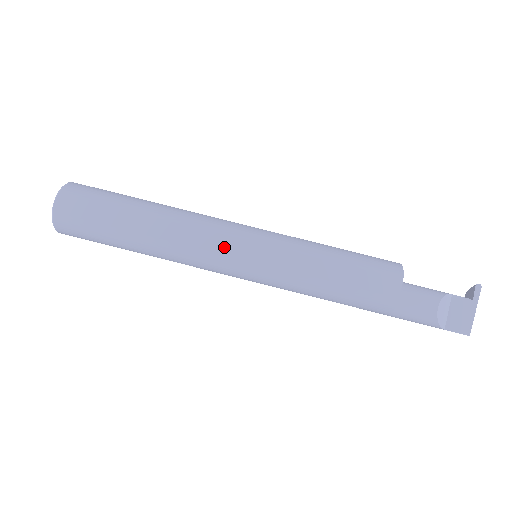
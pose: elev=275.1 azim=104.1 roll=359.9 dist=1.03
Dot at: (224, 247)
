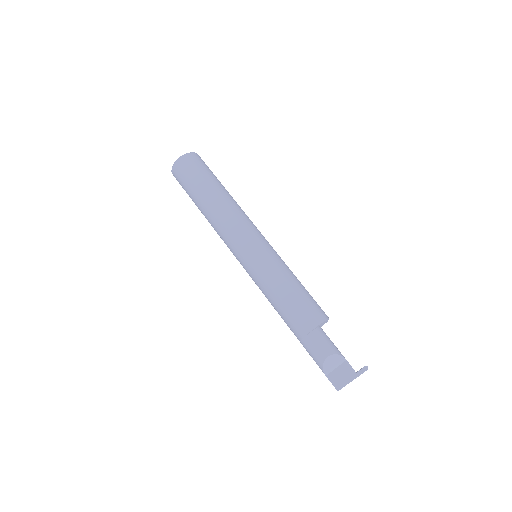
Dot at: (240, 237)
